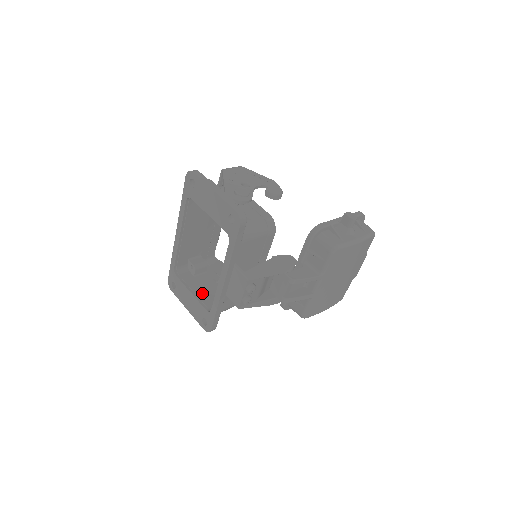
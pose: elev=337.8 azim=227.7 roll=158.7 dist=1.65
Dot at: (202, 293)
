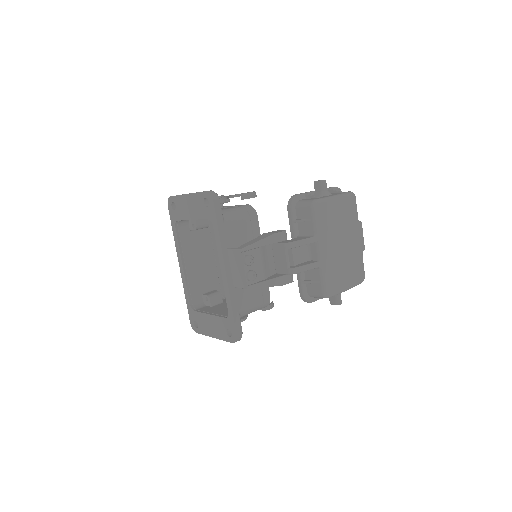
Dot at: (220, 311)
